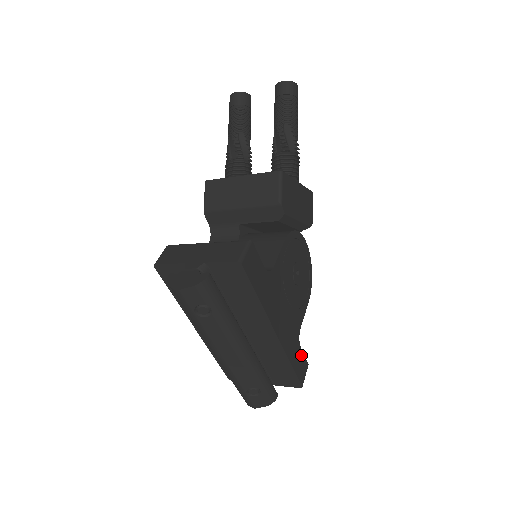
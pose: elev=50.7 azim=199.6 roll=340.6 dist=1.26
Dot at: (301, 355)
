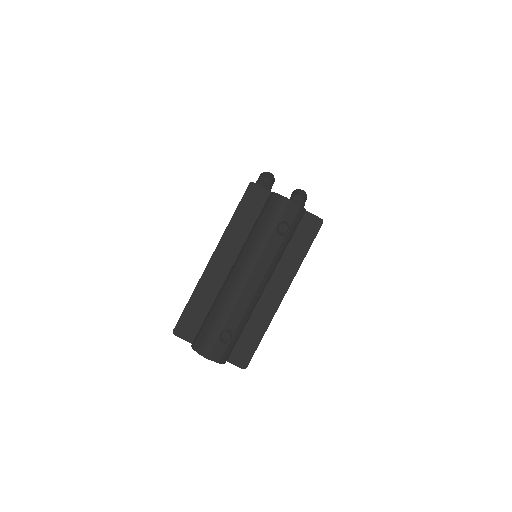
Dot at: occluded
